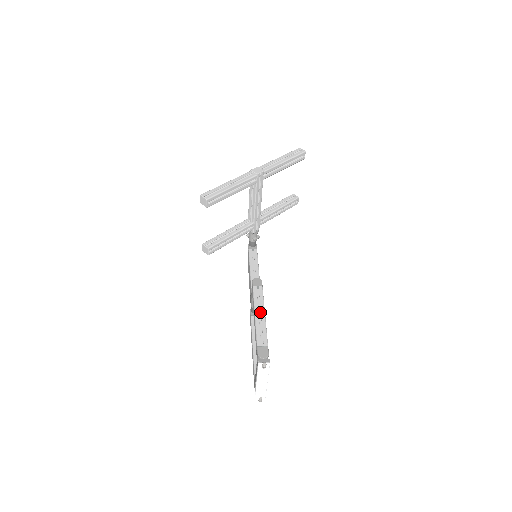
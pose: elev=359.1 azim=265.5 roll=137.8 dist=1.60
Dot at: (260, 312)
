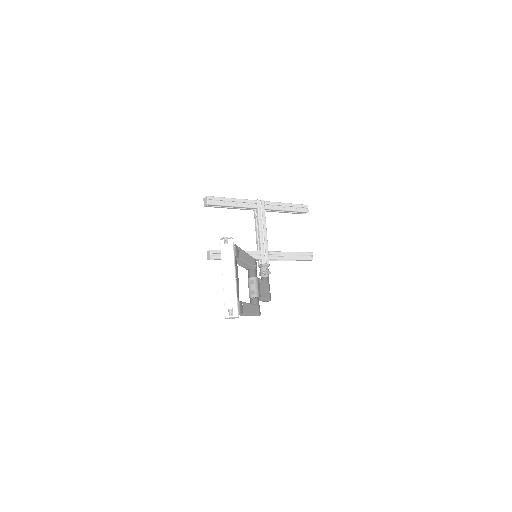
Dot at: occluded
